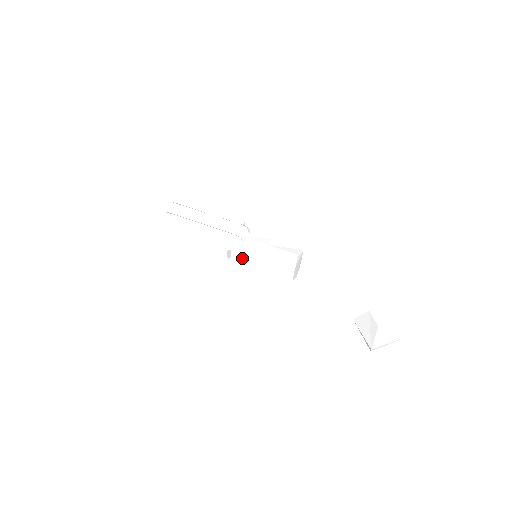
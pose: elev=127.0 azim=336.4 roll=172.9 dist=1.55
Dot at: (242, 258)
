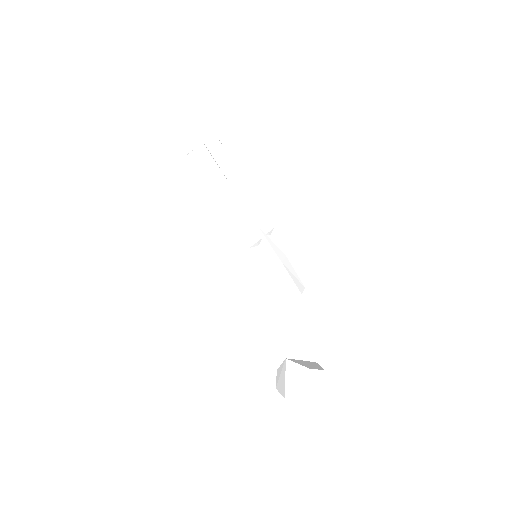
Dot at: (245, 252)
